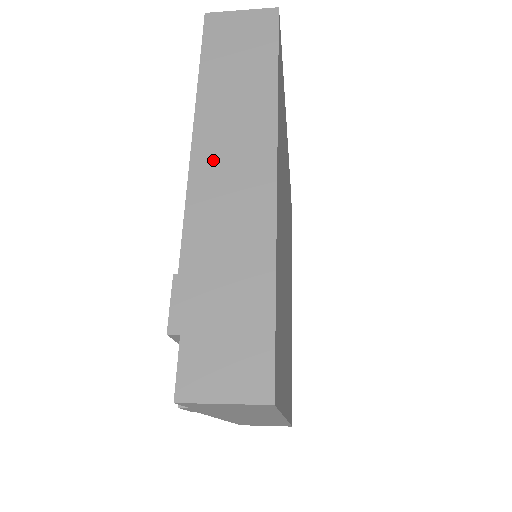
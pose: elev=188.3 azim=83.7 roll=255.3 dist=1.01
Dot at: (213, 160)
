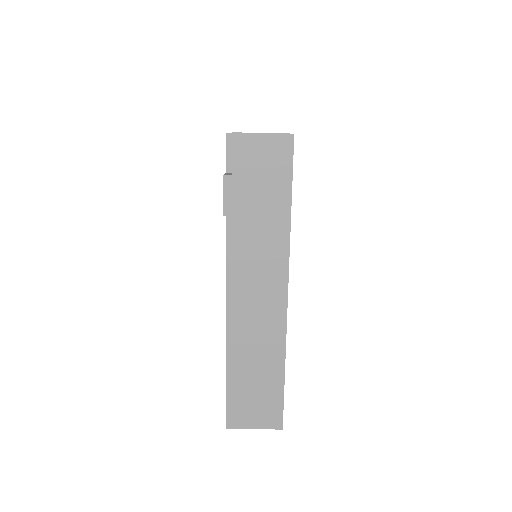
Dot at: occluded
